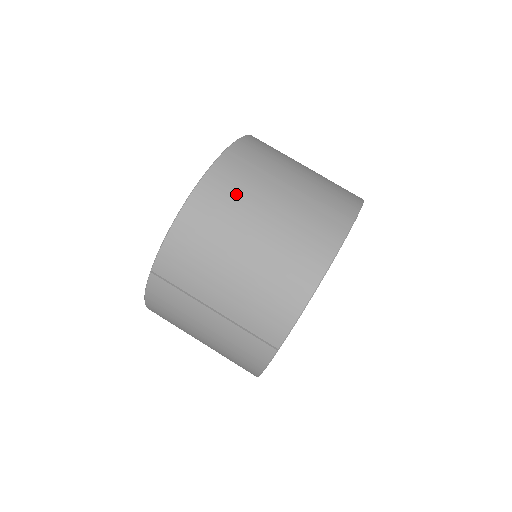
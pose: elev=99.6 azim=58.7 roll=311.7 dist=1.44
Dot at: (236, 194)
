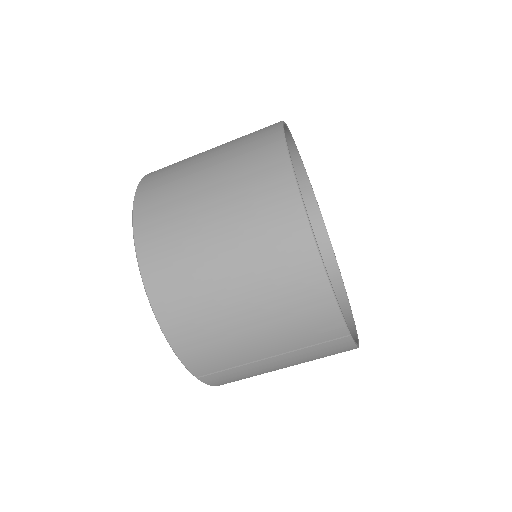
Dot at: (181, 268)
